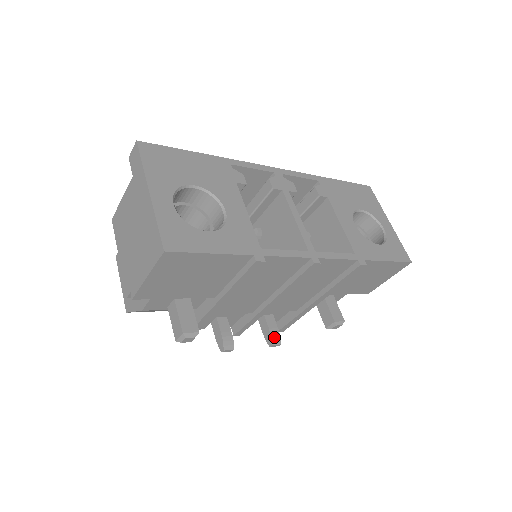
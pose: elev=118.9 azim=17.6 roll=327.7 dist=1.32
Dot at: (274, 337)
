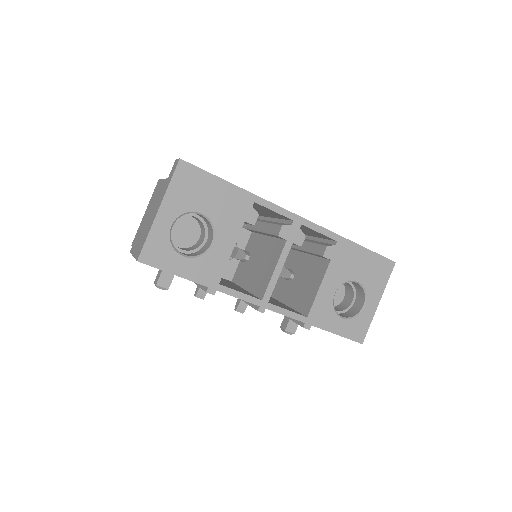
Dot at: (241, 307)
